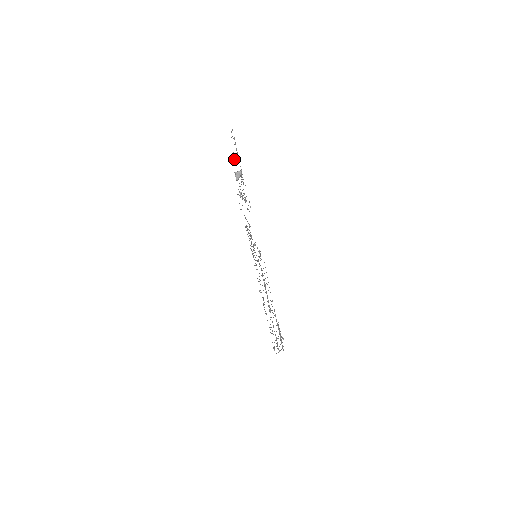
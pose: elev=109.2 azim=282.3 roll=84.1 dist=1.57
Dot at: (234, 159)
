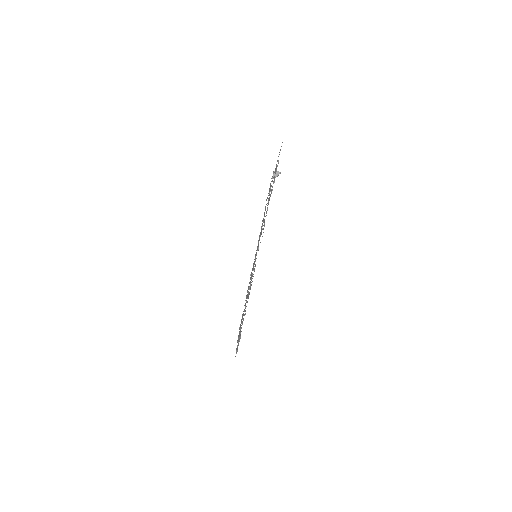
Dot at: (276, 165)
